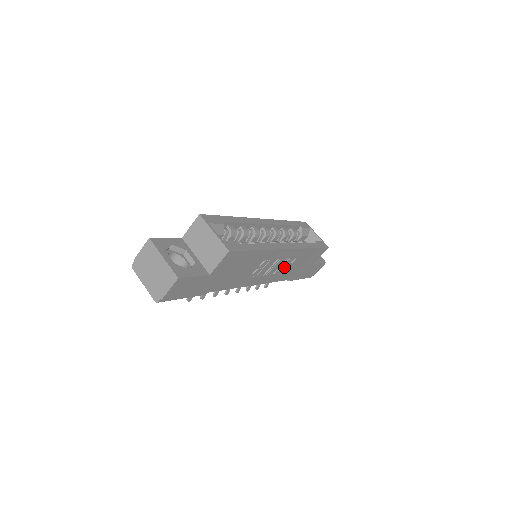
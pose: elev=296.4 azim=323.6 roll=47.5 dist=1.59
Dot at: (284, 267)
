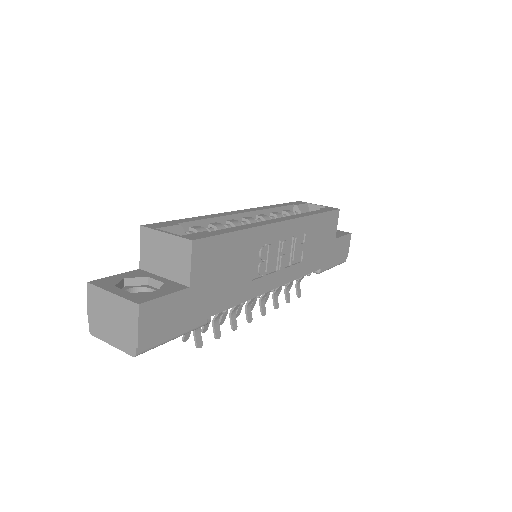
Dot at: (297, 252)
